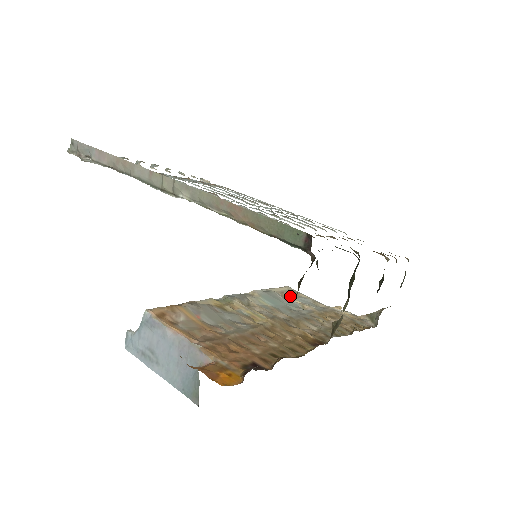
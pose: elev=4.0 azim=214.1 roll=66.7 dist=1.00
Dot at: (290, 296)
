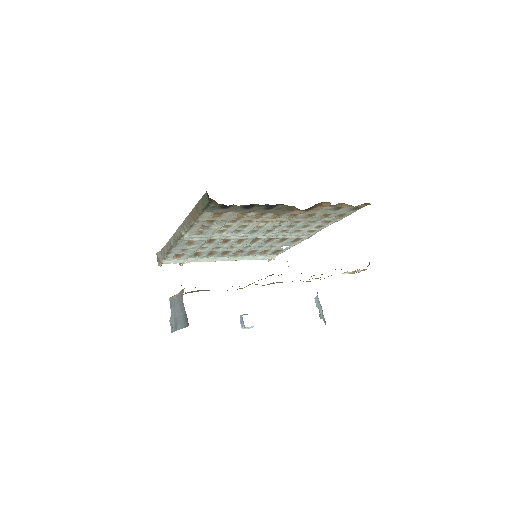
Dot at: occluded
